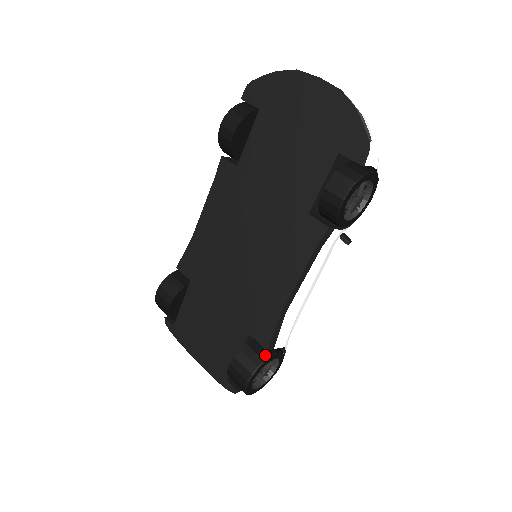
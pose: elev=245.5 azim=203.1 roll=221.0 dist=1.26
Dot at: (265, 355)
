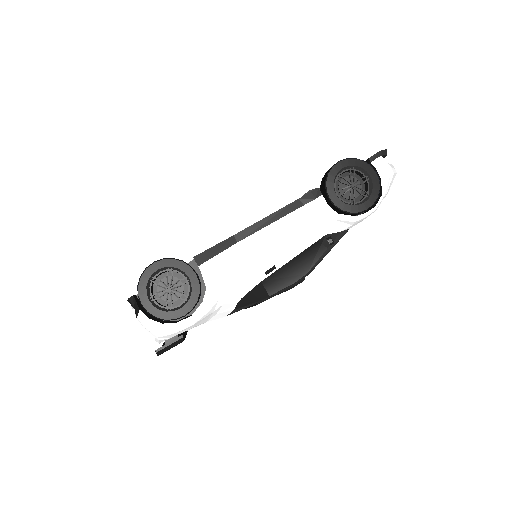
Dot at: (188, 264)
